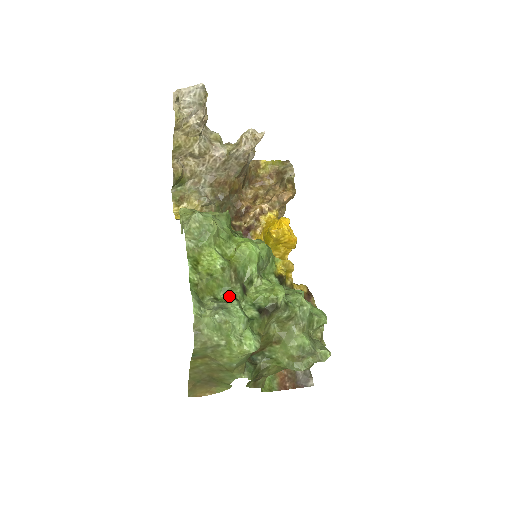
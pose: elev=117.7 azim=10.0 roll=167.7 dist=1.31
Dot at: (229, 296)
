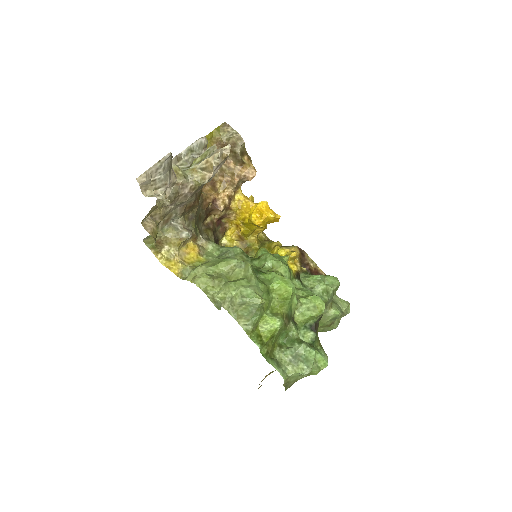
Dot at: (288, 336)
